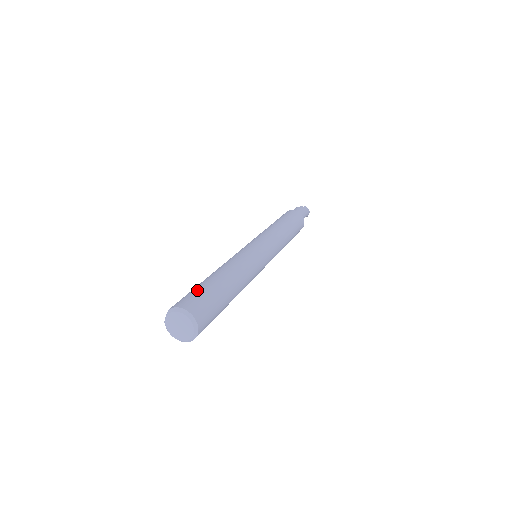
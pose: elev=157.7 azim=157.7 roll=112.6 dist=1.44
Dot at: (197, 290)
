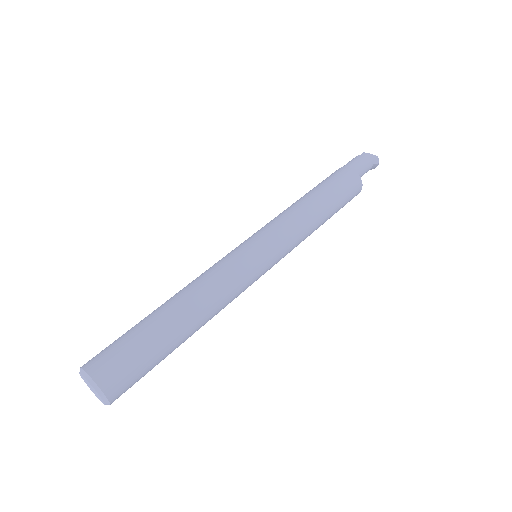
Dot at: occluded
